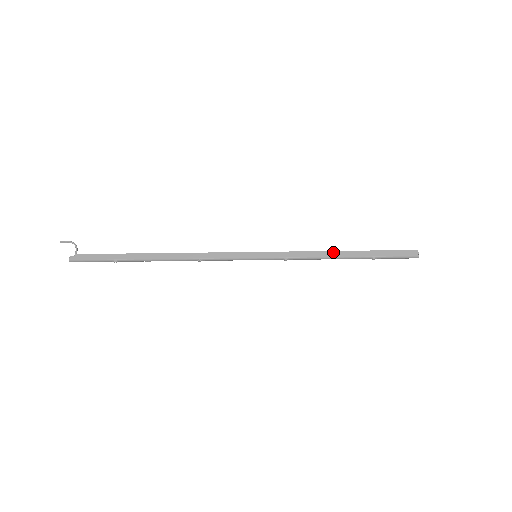
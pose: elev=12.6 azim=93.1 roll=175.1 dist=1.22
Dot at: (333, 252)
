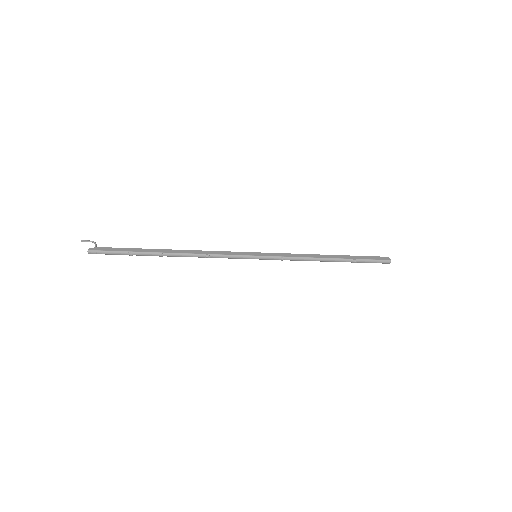
Dot at: (321, 255)
